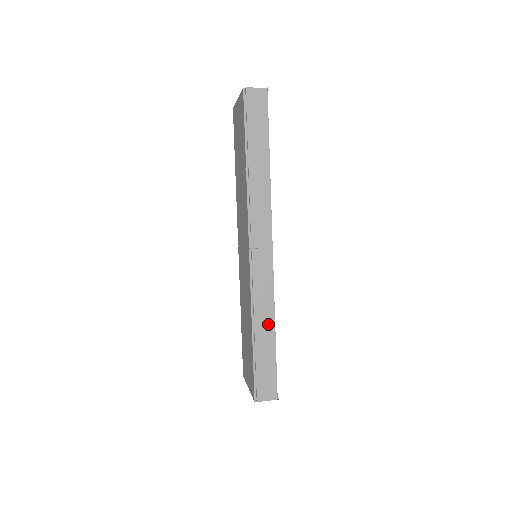
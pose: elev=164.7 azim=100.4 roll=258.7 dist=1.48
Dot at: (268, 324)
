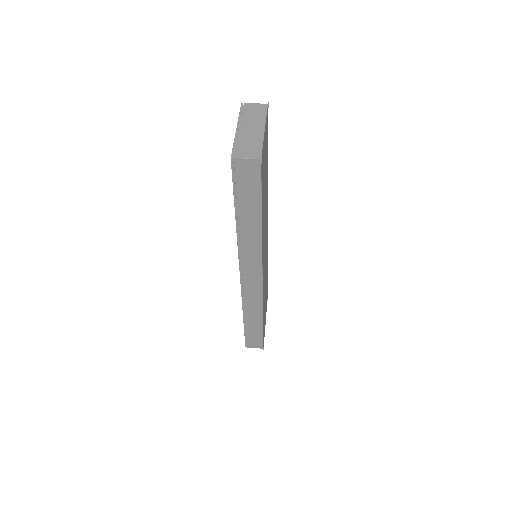
Dot at: (257, 317)
